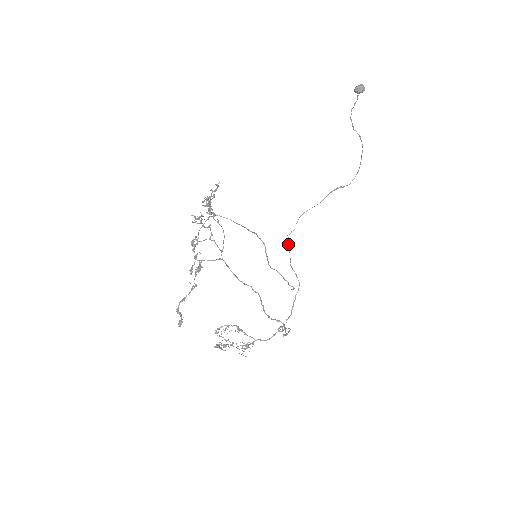
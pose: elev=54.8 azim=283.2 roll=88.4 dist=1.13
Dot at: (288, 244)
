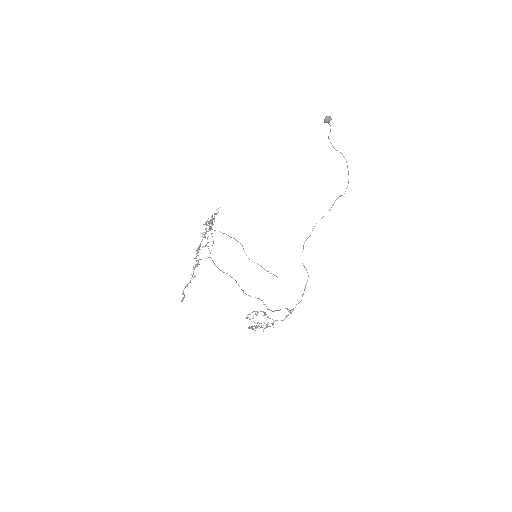
Dot at: (303, 247)
